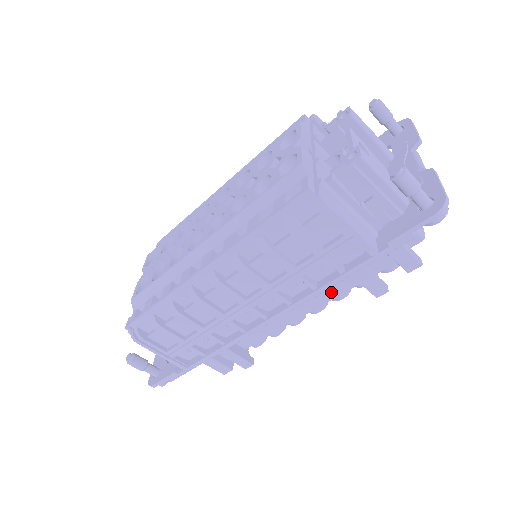
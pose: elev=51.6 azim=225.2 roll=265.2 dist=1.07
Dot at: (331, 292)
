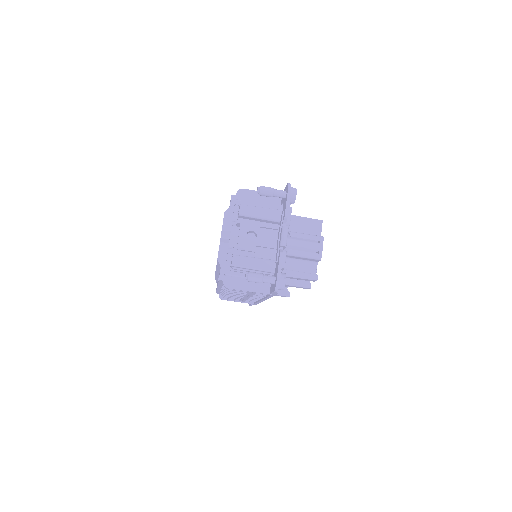
Dot at: occluded
